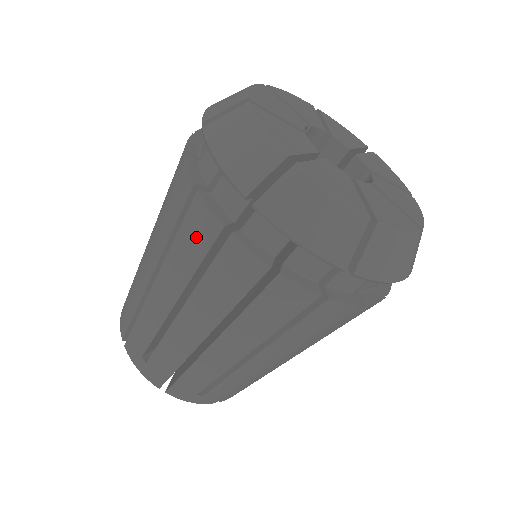
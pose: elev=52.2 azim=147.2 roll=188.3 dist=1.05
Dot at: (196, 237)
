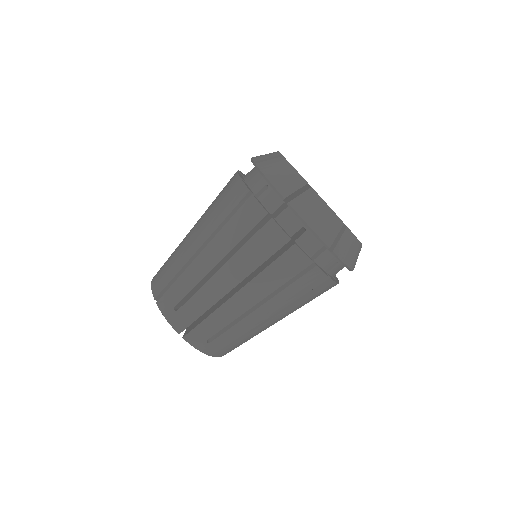
Dot at: (288, 268)
